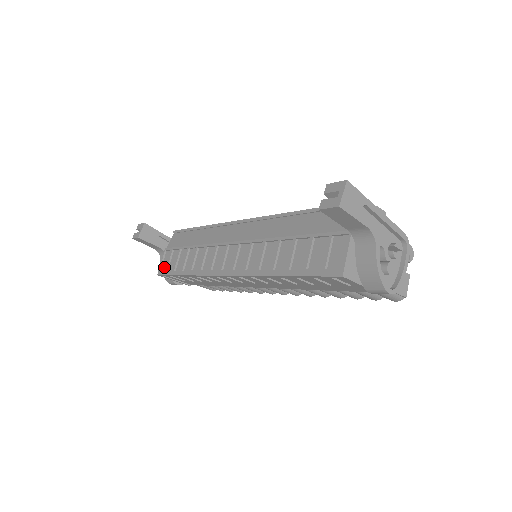
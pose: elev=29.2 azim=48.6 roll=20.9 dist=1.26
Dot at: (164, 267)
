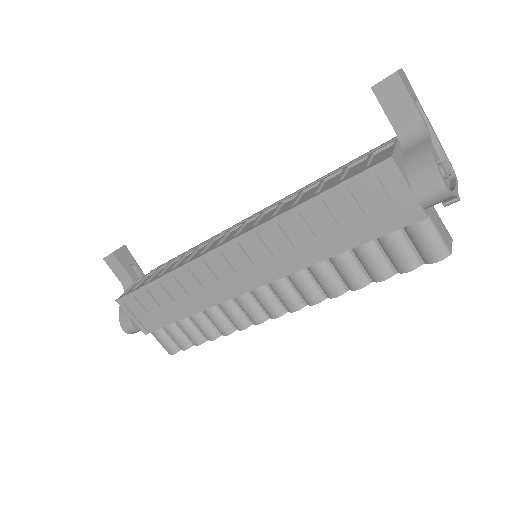
Dot at: occluded
